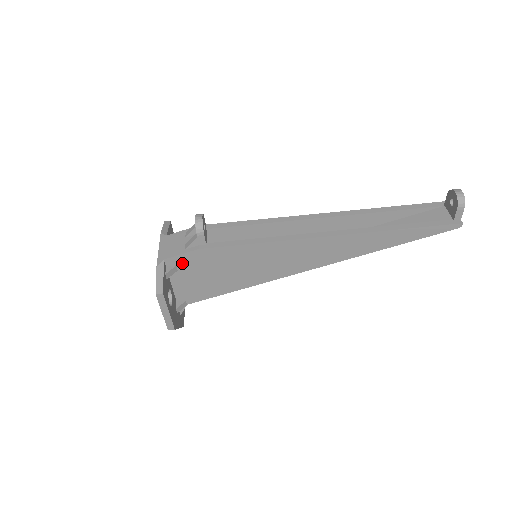
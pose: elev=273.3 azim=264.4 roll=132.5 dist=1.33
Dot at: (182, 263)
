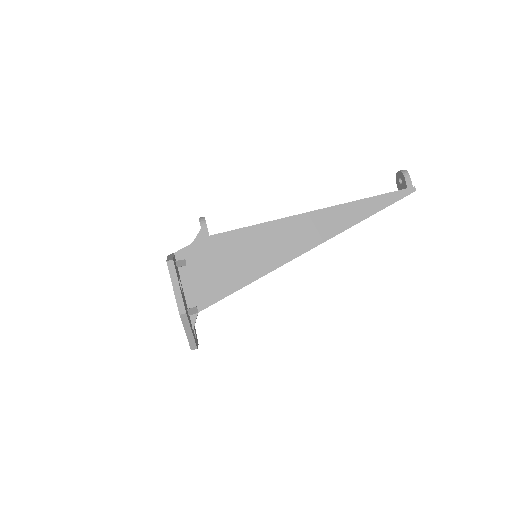
Dot at: (190, 256)
